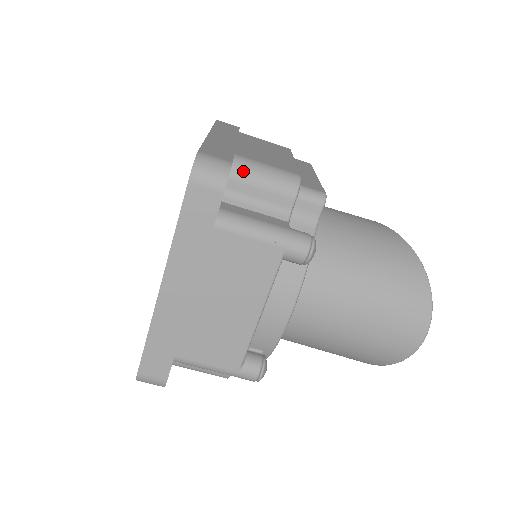
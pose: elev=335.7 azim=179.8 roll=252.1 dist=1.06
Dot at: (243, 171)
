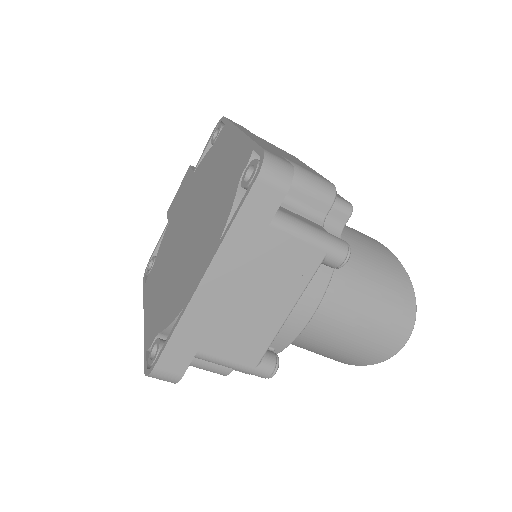
Dot at: occluded
